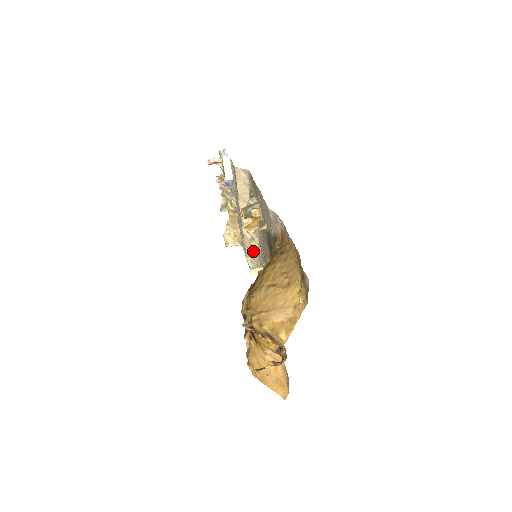
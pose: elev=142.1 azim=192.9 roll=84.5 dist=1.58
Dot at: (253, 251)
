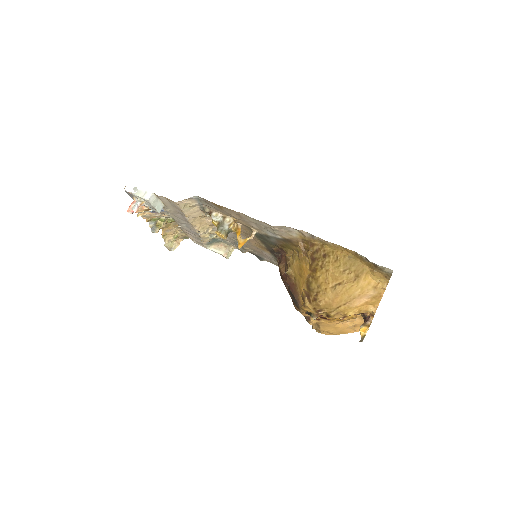
Dot at: (214, 241)
